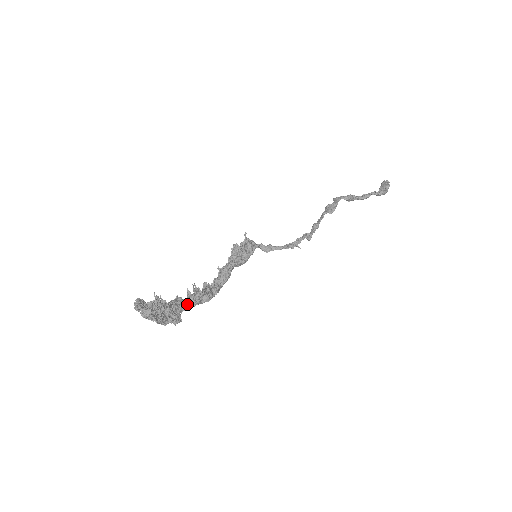
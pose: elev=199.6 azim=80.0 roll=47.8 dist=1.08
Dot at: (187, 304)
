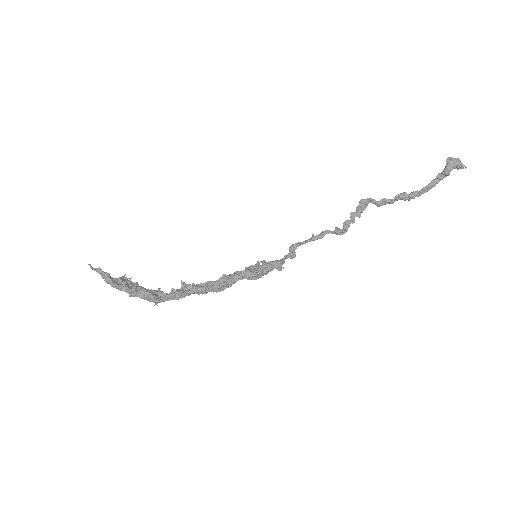
Dot at: (171, 295)
